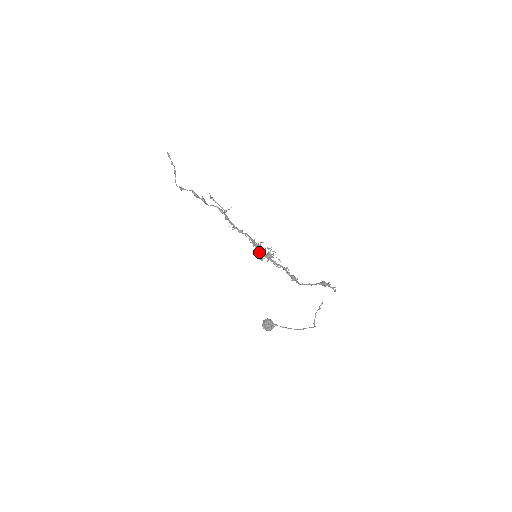
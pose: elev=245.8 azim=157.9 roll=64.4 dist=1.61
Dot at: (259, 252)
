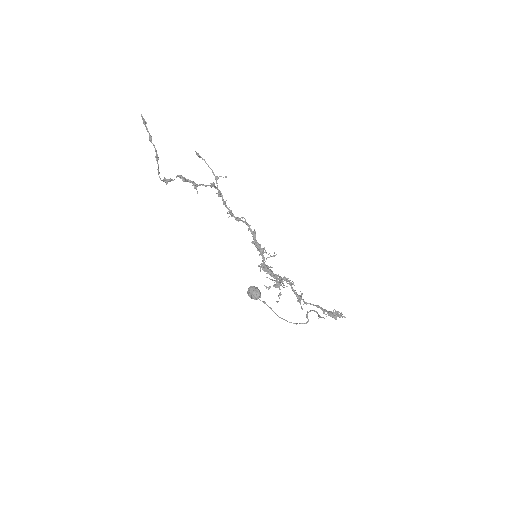
Dot at: occluded
